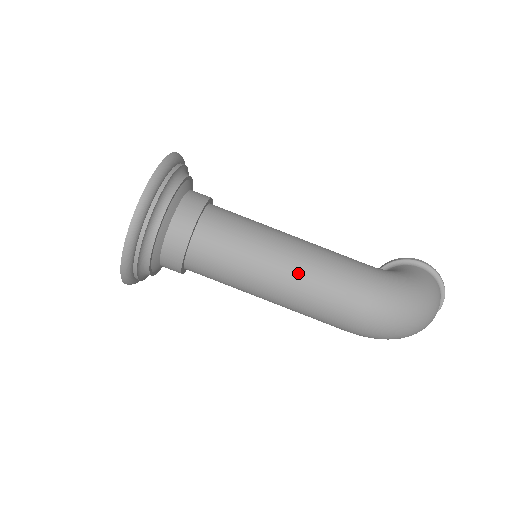
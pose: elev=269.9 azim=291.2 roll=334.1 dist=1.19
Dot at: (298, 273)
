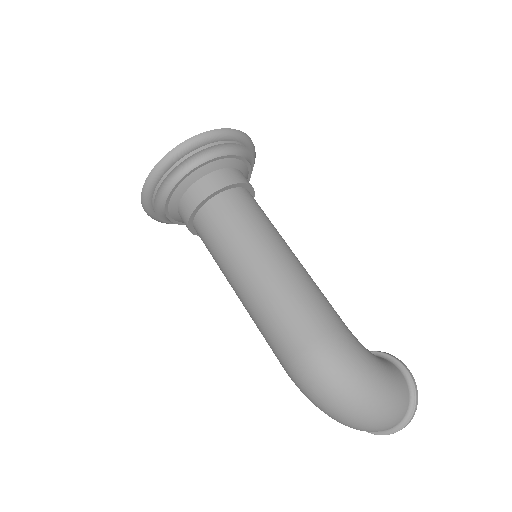
Dot at: (272, 279)
